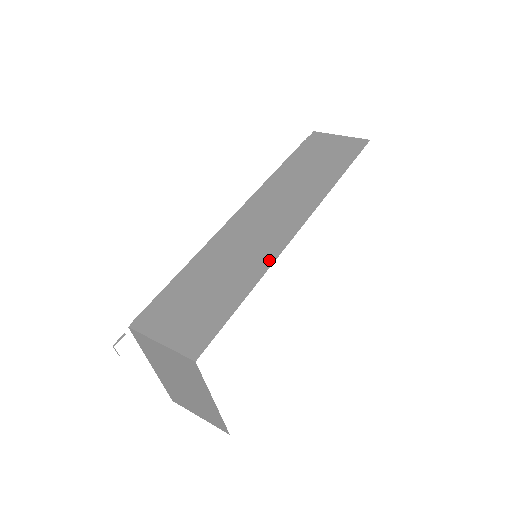
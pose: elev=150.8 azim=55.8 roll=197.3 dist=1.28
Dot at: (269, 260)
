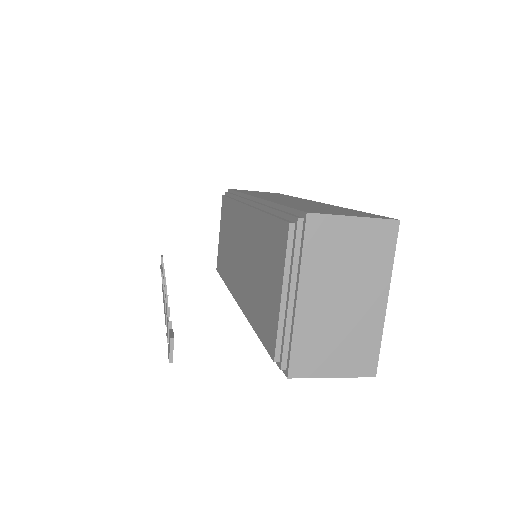
Dot at: occluded
